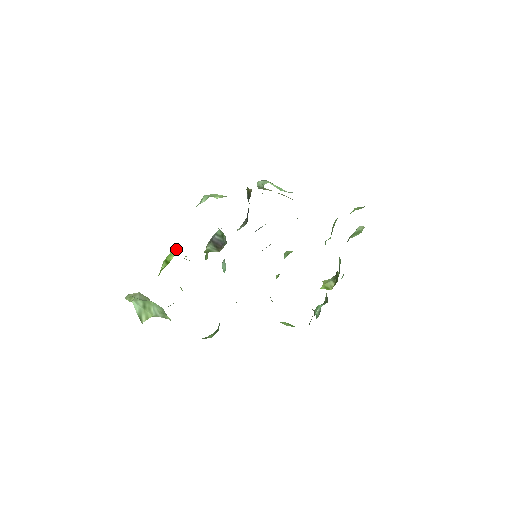
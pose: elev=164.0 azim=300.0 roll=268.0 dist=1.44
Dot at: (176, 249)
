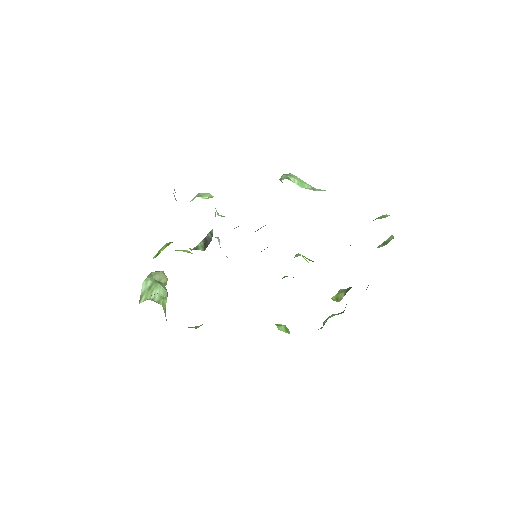
Dot at: (169, 242)
